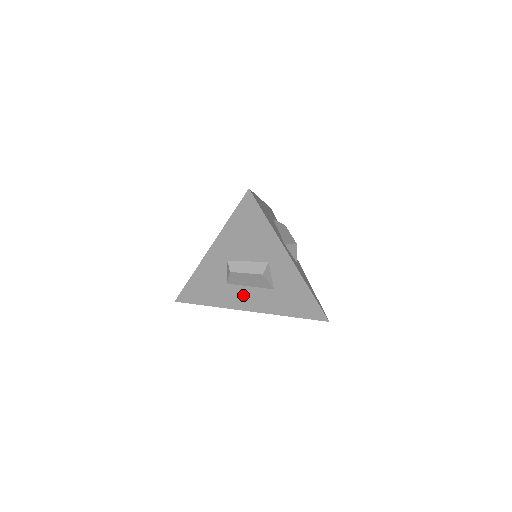
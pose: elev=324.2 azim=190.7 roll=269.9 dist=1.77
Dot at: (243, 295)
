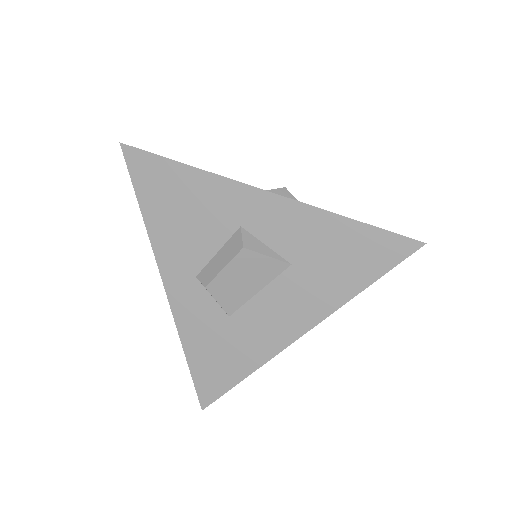
Dot at: (265, 316)
